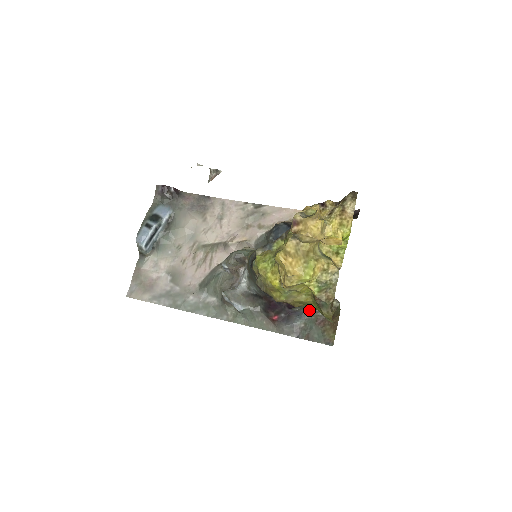
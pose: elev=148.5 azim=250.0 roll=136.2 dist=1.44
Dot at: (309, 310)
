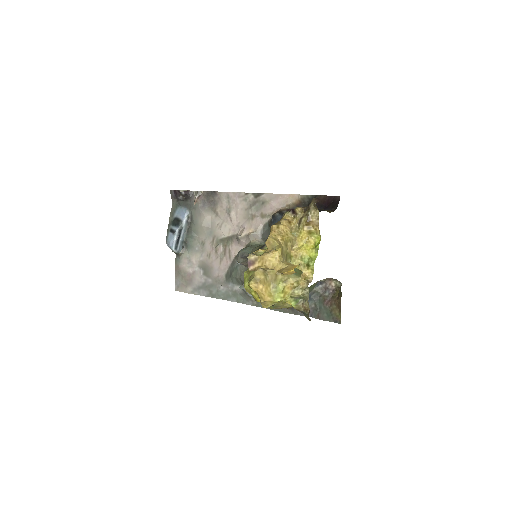
Dot at: (316, 292)
